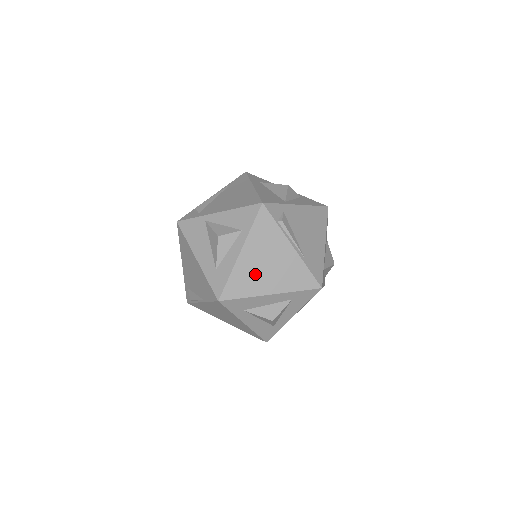
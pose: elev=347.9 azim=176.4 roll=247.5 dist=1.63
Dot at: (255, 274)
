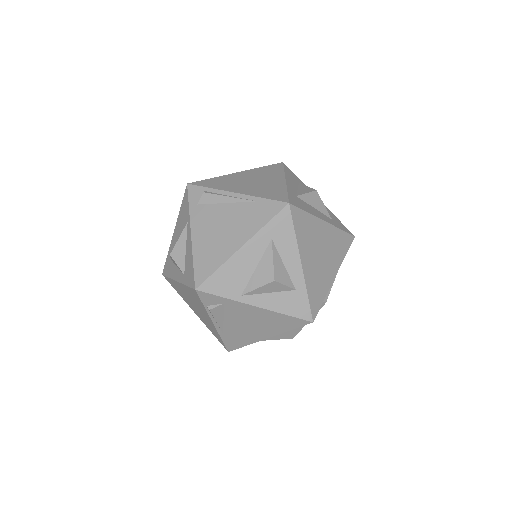
Dot at: (186, 297)
